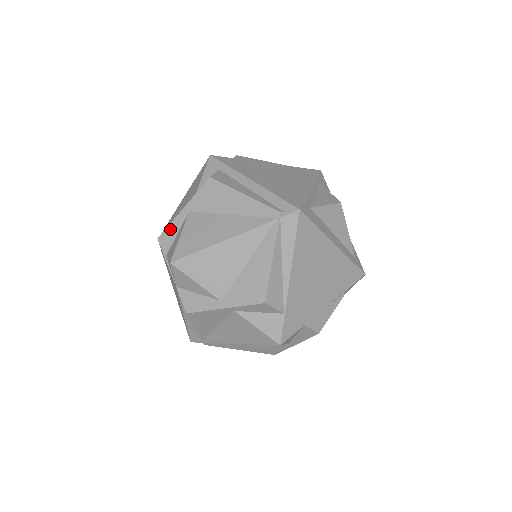
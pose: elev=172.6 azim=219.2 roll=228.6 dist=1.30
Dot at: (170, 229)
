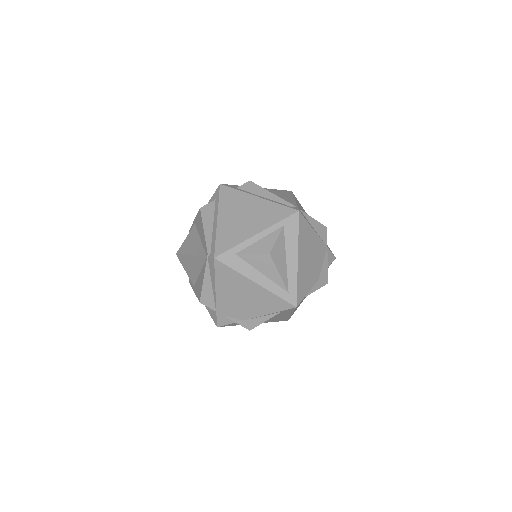
Dot at: occluded
